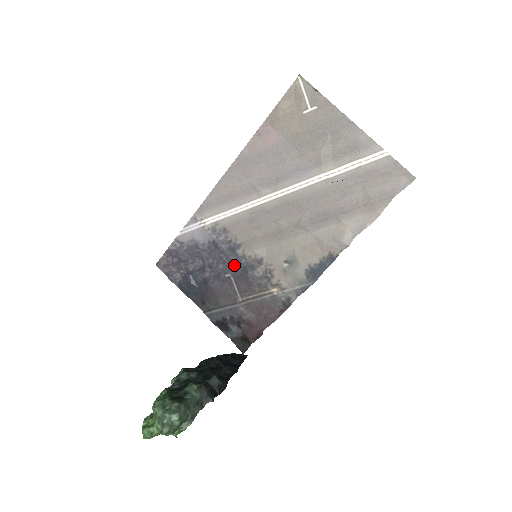
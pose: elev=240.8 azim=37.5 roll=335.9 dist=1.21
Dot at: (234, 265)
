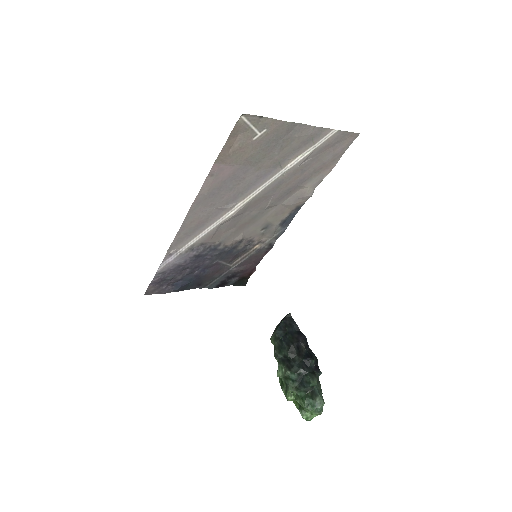
Dot at: (219, 255)
